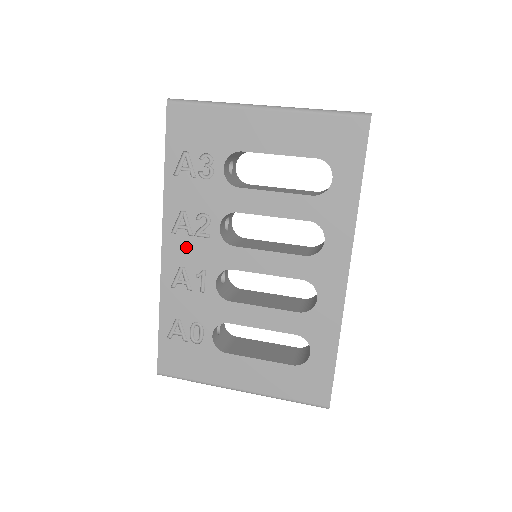
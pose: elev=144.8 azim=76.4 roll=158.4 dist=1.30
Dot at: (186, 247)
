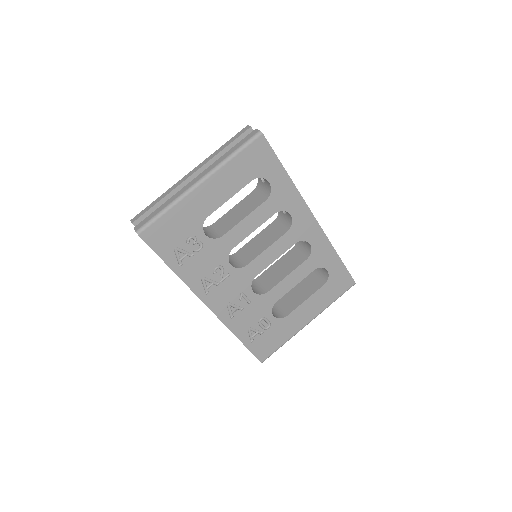
Dot at: (221, 293)
